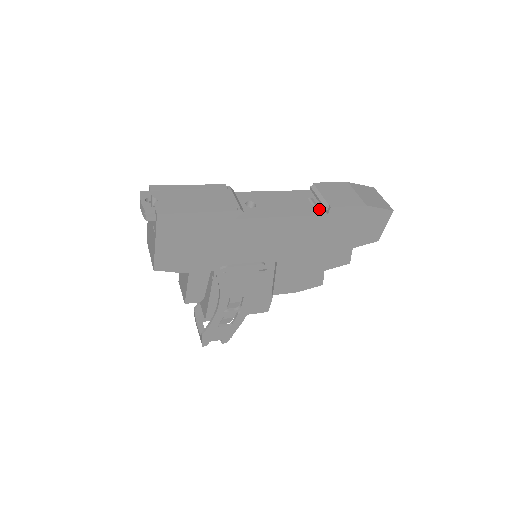
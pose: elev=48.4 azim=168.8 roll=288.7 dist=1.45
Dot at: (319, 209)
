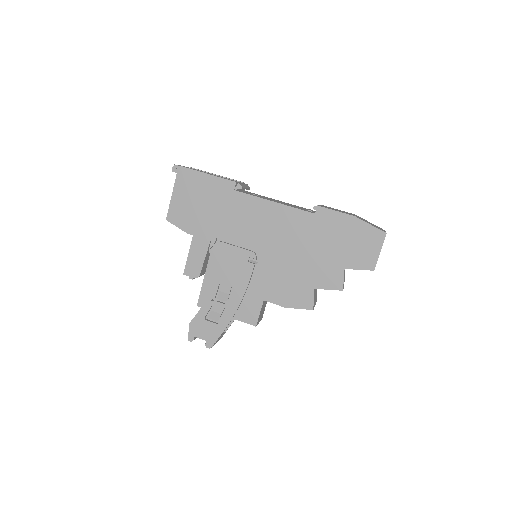
Dot at: occluded
